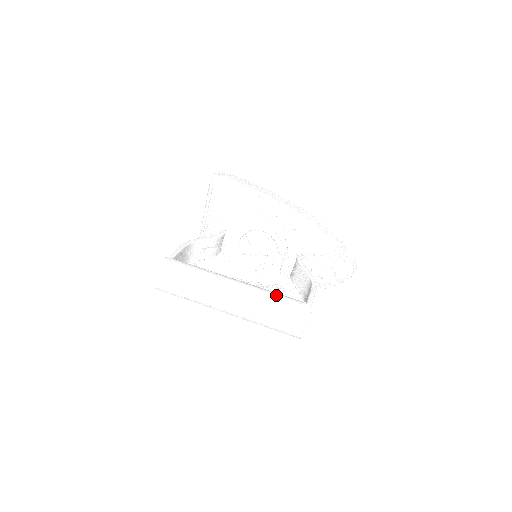
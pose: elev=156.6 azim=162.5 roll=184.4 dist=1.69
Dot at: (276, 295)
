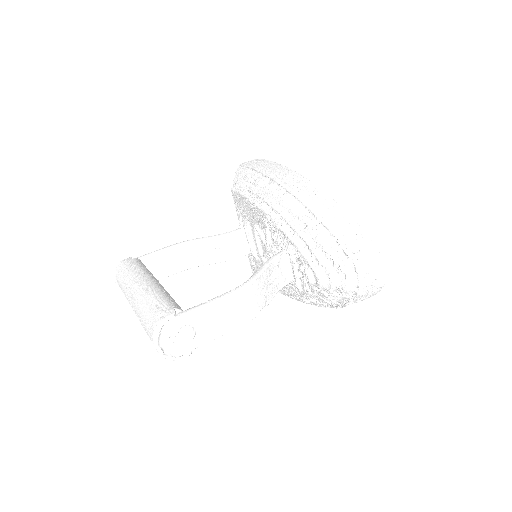
Dot at: (156, 296)
